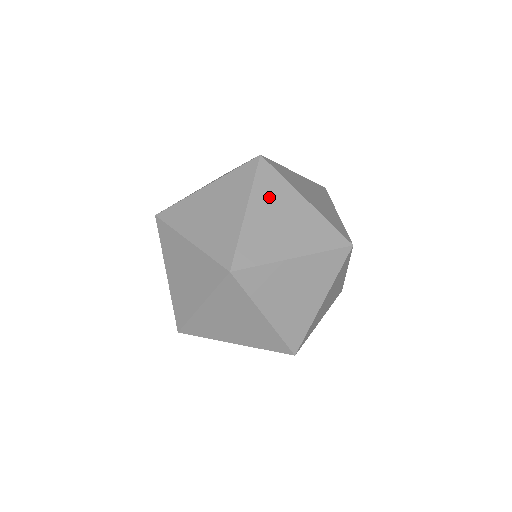
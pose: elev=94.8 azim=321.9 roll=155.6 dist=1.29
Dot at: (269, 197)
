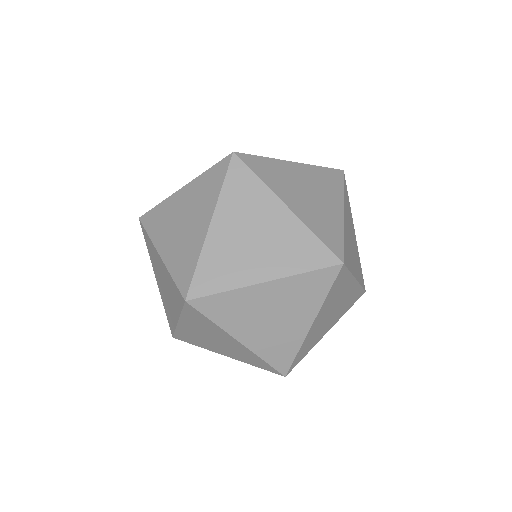
Dot at: (239, 206)
